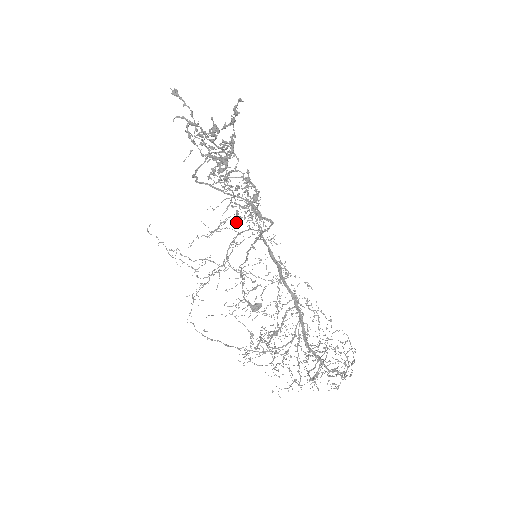
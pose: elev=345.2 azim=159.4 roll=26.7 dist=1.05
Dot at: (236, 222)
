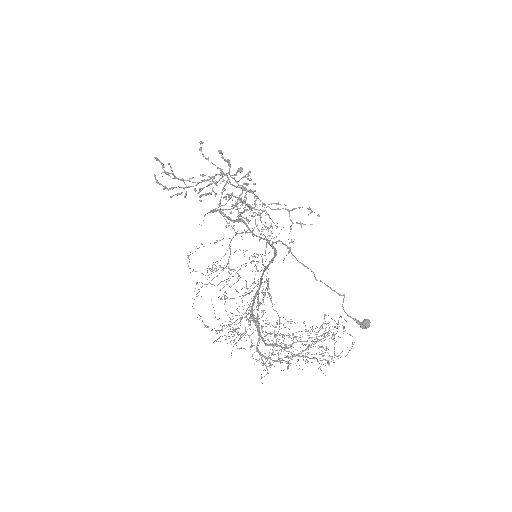
Dot at: occluded
